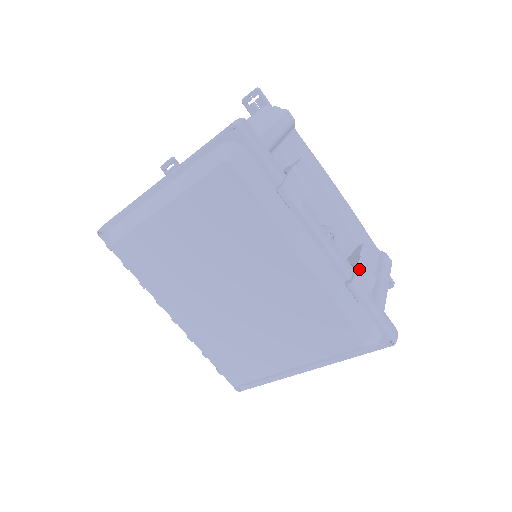
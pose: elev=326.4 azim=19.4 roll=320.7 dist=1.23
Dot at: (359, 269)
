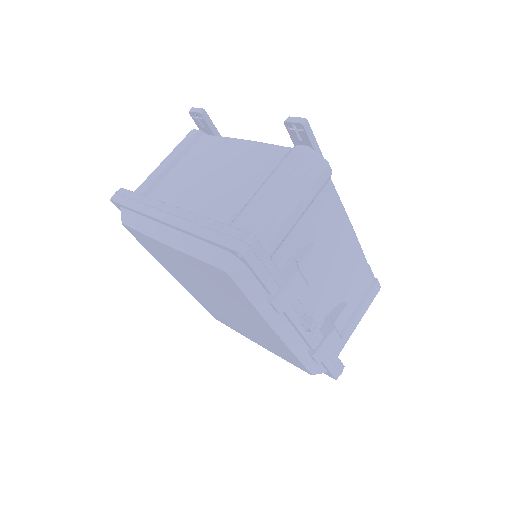
Dot at: (326, 341)
